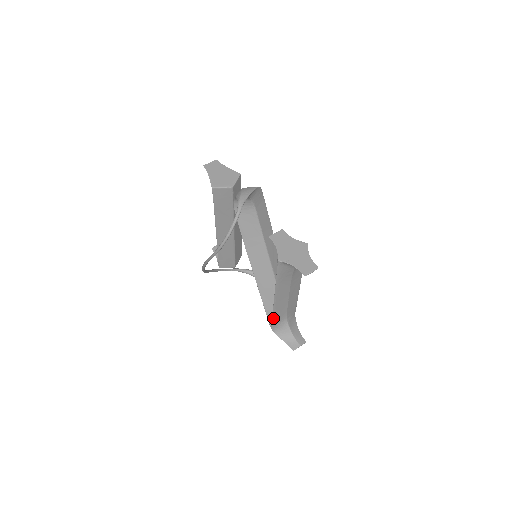
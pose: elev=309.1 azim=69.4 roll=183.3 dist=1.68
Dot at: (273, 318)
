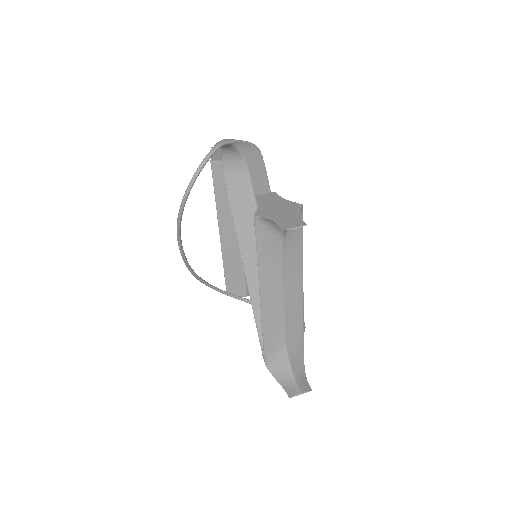
Dot at: (264, 339)
